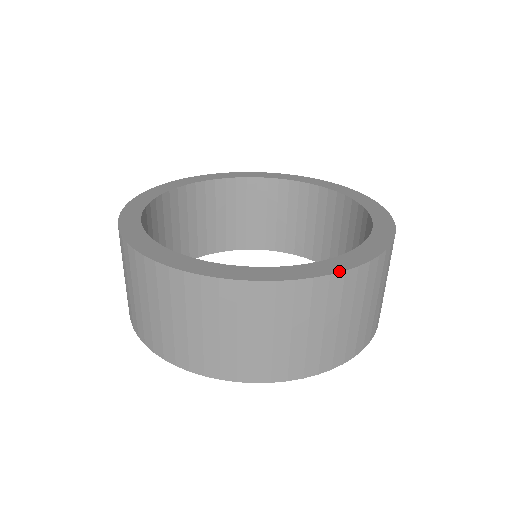
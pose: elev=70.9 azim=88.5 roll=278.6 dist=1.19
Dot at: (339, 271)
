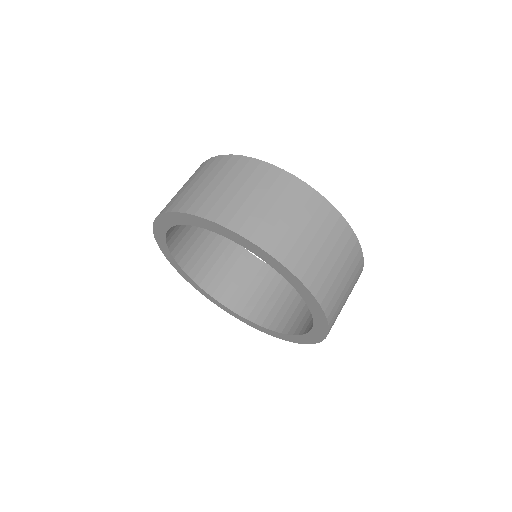
Dot at: (359, 244)
